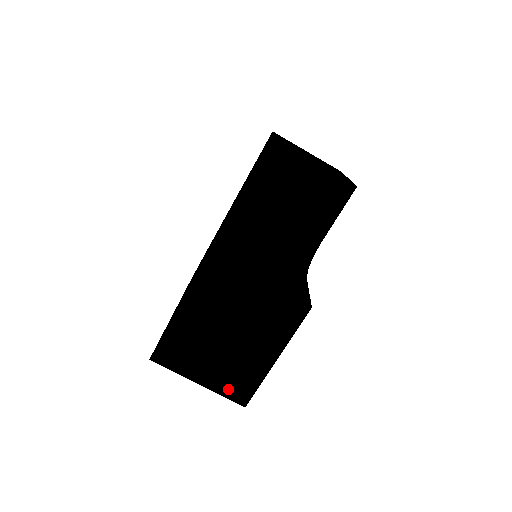
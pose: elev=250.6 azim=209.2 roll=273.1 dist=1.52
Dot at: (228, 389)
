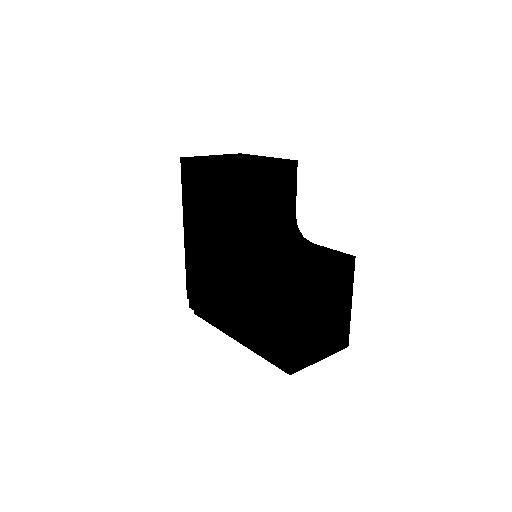
Dot at: (336, 346)
